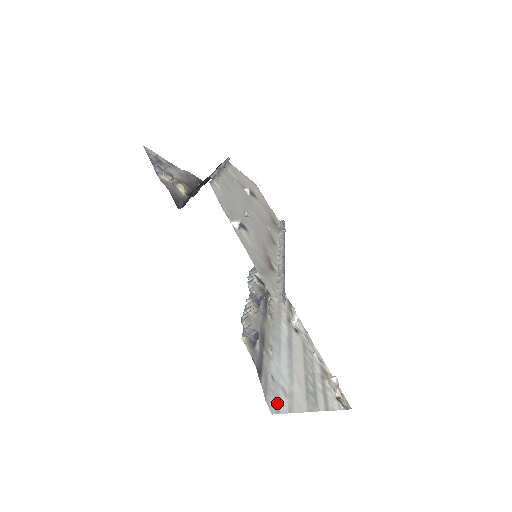
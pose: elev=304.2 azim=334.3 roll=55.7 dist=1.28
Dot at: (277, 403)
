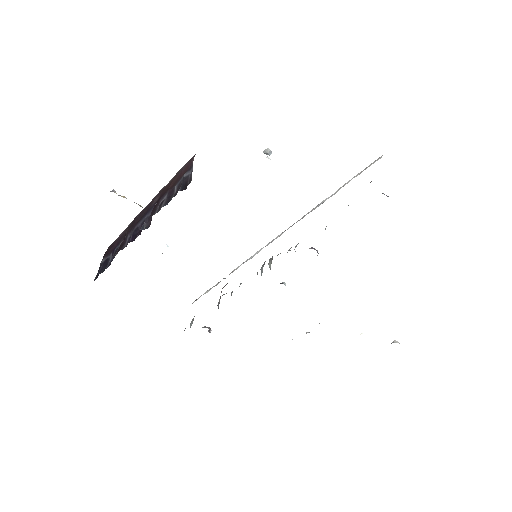
Dot at: occluded
